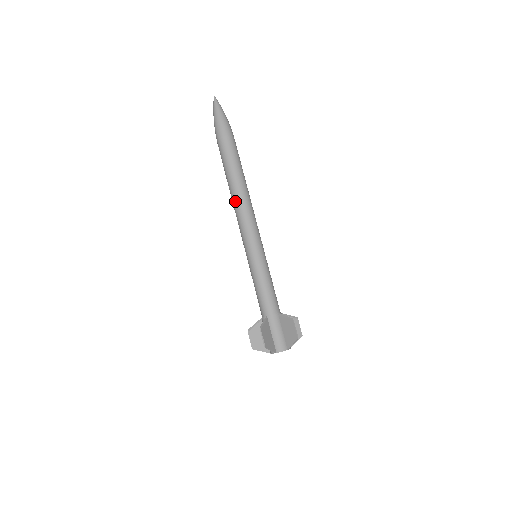
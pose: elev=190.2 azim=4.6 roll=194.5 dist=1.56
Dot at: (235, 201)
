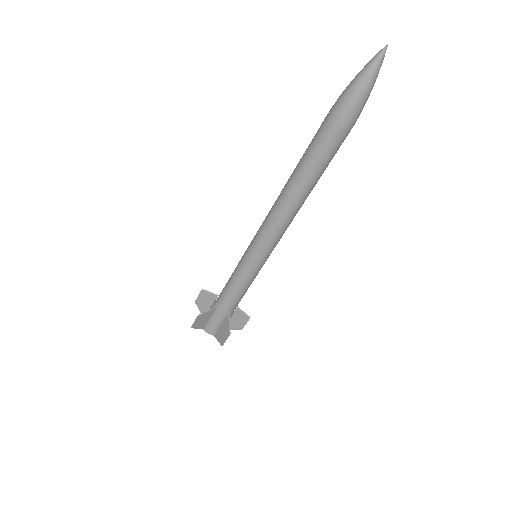
Dot at: (280, 200)
